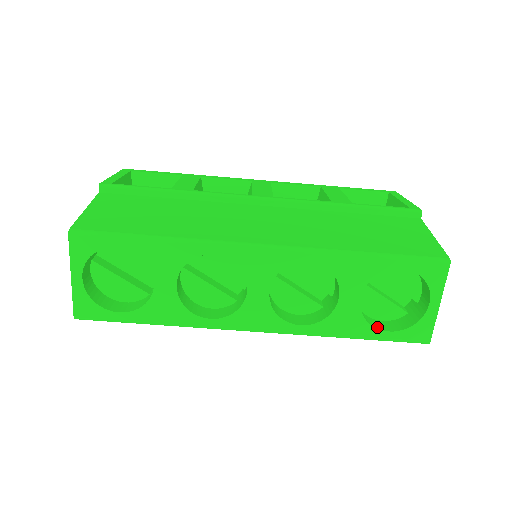
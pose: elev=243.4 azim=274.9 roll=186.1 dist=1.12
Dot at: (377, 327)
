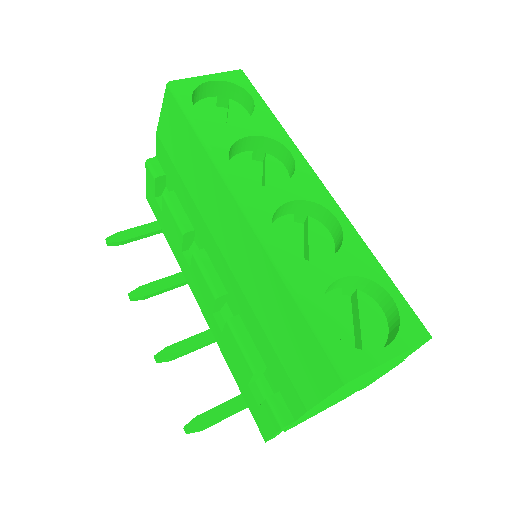
Dot at: (323, 315)
